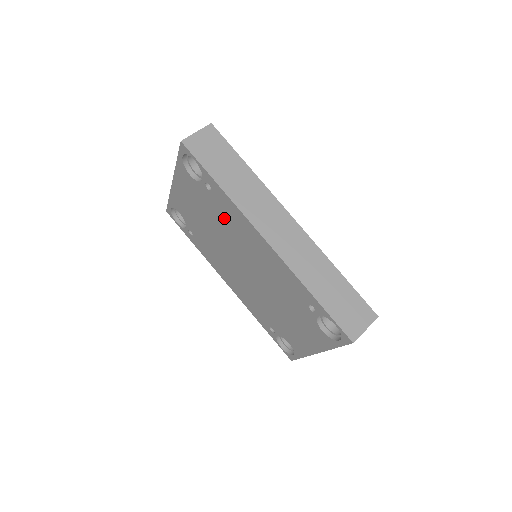
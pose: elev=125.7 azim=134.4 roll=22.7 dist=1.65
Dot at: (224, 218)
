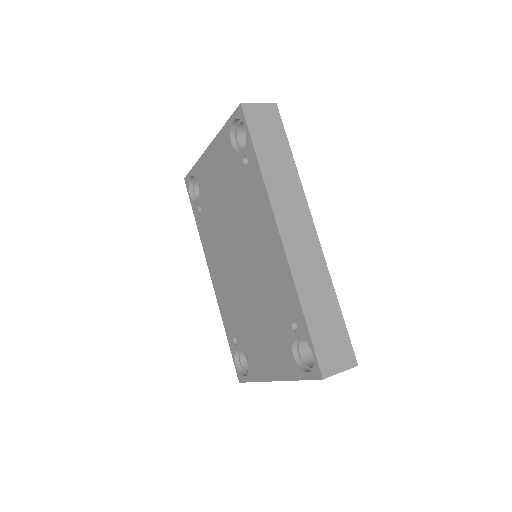
Dot at: (245, 200)
